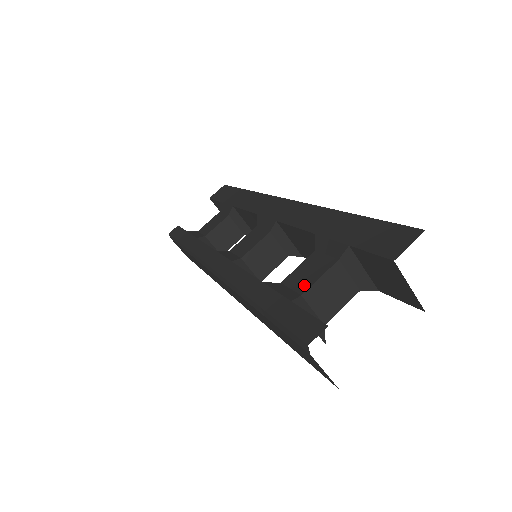
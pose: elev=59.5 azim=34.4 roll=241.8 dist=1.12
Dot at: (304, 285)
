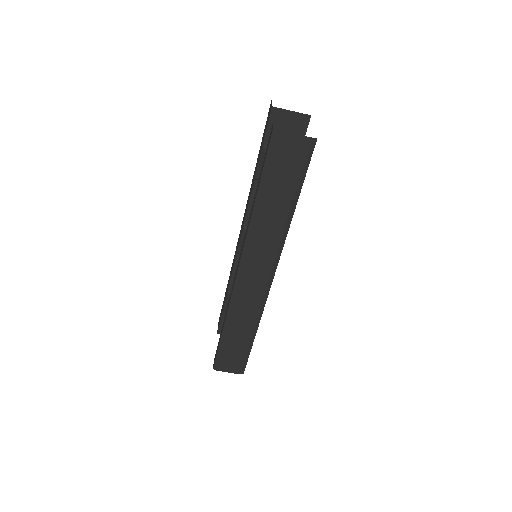
Dot at: occluded
